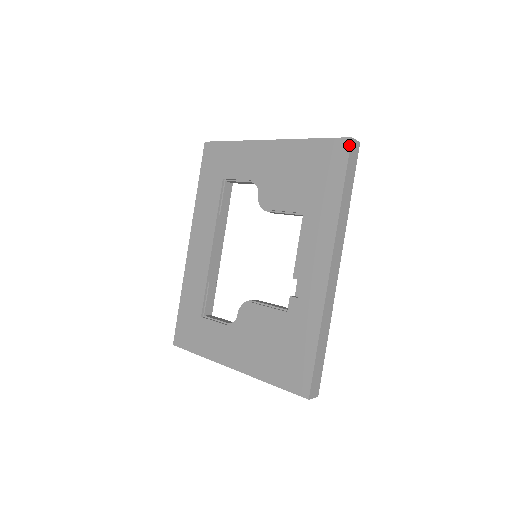
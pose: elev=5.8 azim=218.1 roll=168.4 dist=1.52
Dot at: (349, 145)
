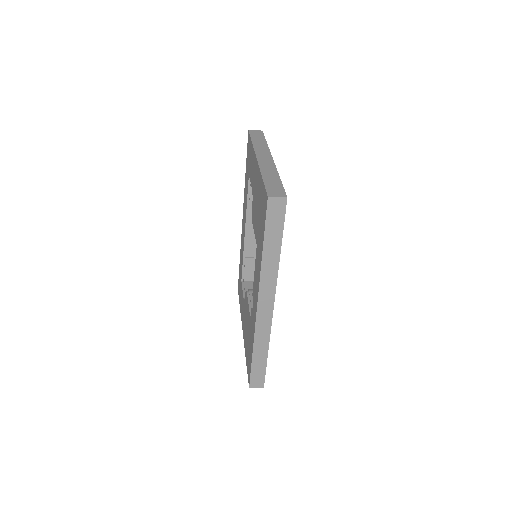
Dot at: (267, 204)
